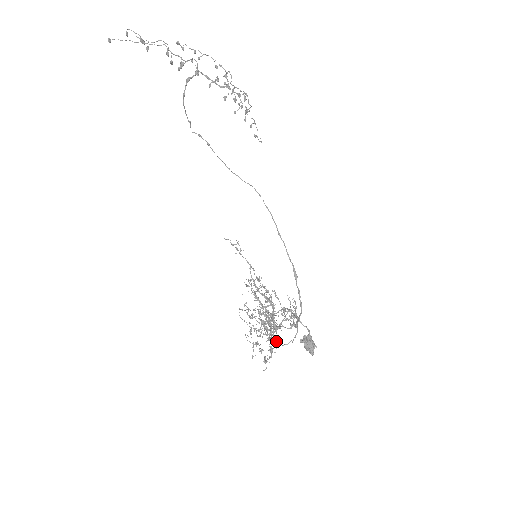
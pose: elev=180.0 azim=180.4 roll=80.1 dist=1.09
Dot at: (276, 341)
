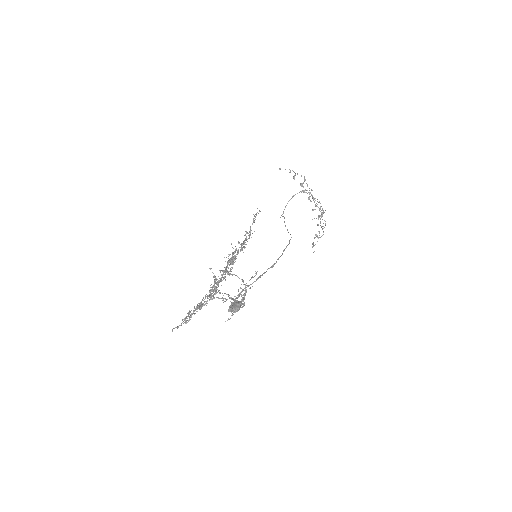
Dot at: (217, 279)
